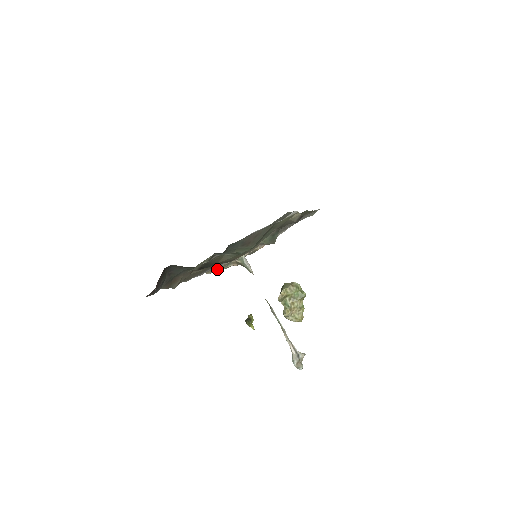
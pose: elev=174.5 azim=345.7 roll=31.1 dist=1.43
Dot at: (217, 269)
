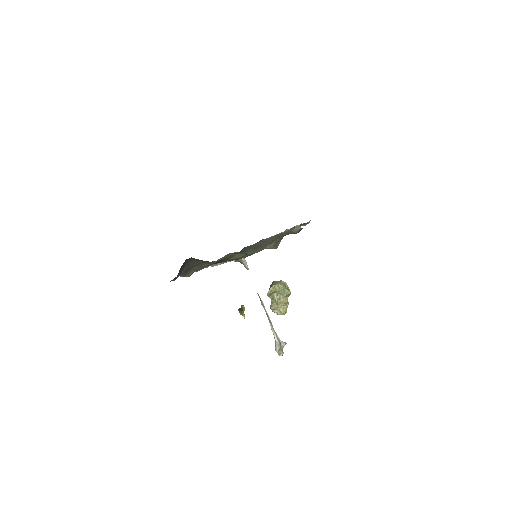
Dot at: (219, 263)
